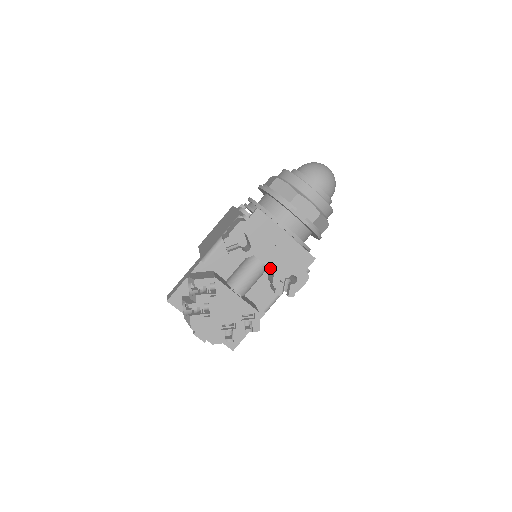
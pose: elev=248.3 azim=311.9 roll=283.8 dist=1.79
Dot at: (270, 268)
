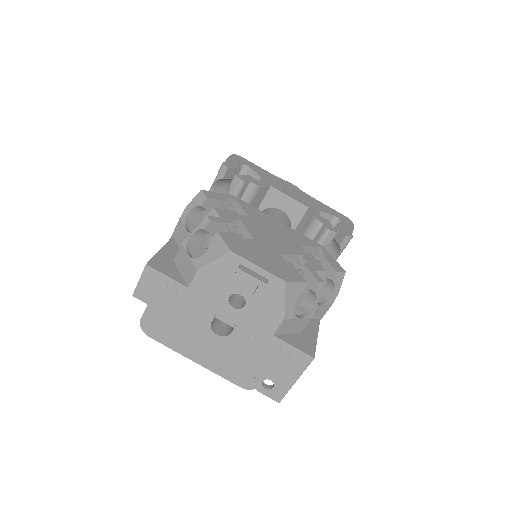
Dot at: (300, 202)
